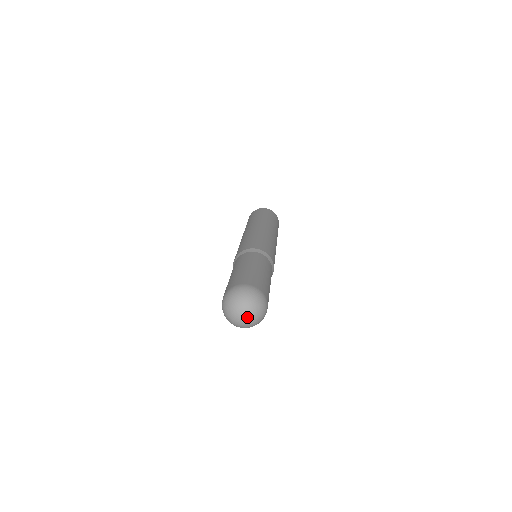
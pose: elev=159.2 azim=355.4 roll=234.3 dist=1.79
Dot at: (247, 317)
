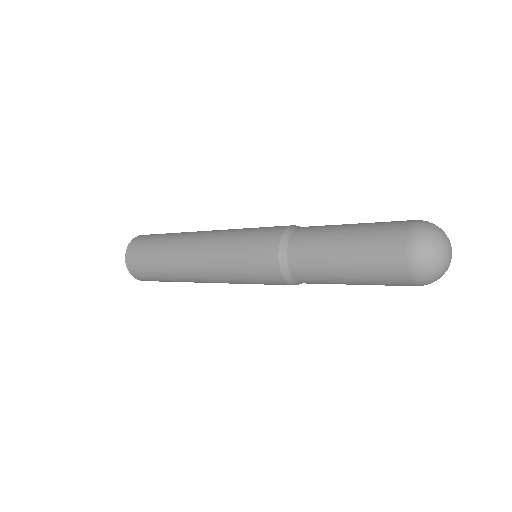
Dot at: occluded
